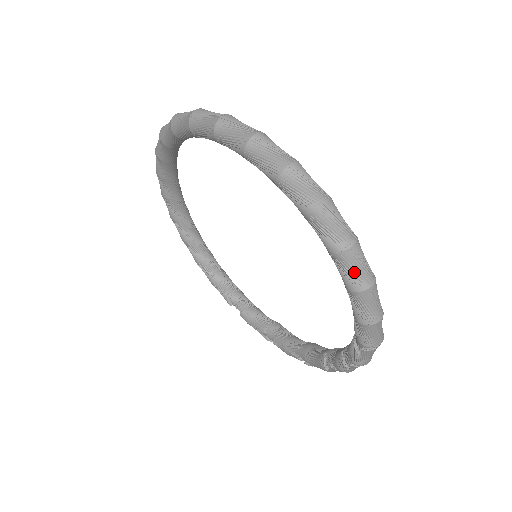
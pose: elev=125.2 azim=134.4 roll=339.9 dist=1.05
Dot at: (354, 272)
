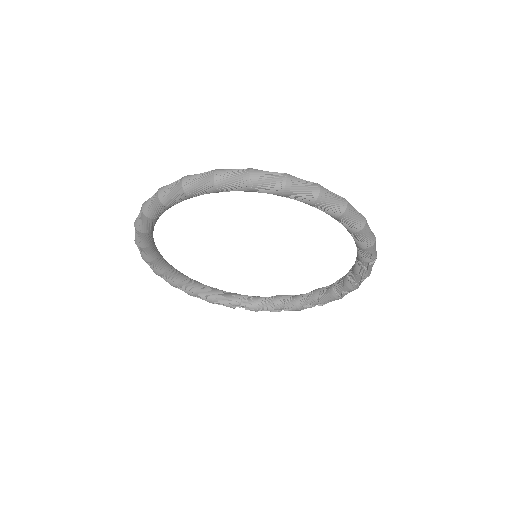
Dot at: (355, 219)
